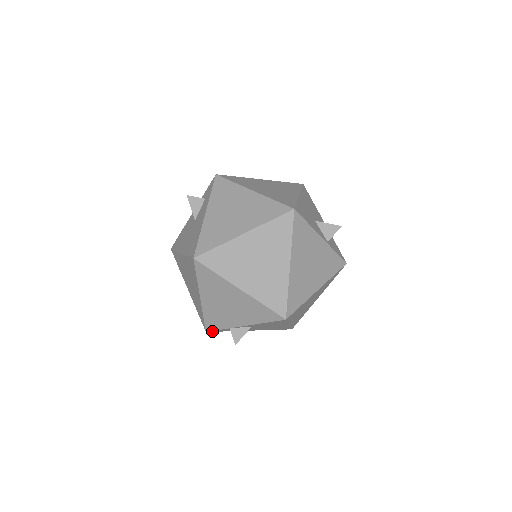
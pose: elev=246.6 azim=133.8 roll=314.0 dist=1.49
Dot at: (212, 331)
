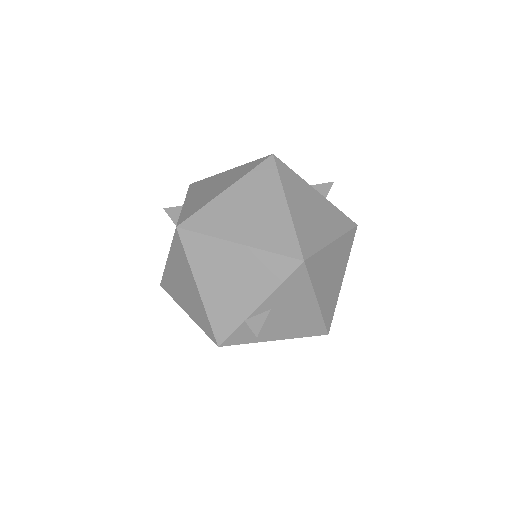
Dot at: (225, 343)
